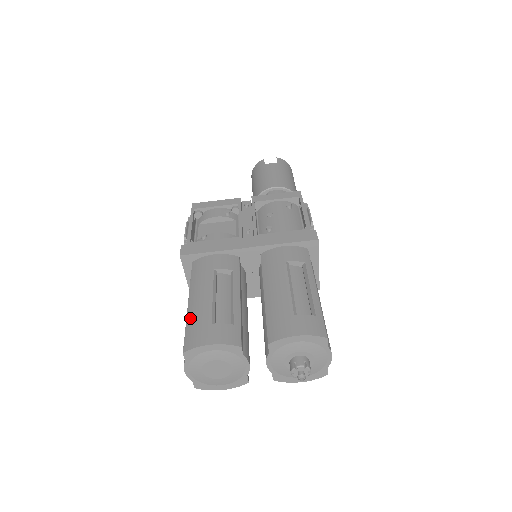
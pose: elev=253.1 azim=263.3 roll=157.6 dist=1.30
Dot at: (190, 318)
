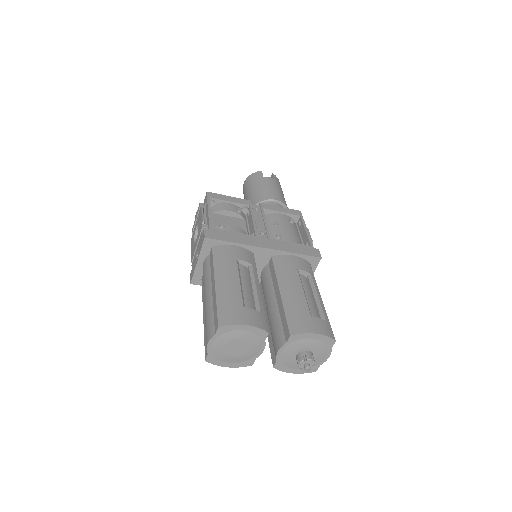
Dot at: (221, 297)
